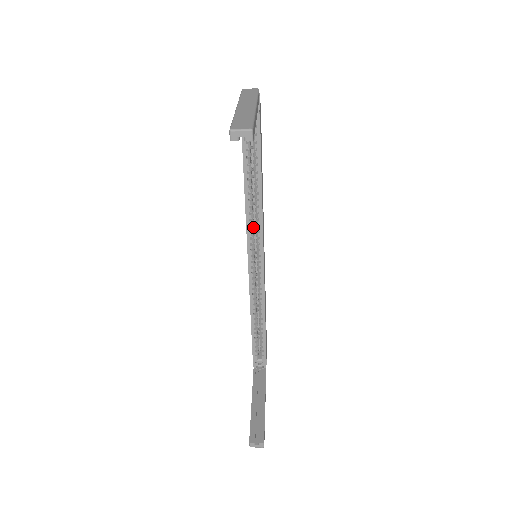
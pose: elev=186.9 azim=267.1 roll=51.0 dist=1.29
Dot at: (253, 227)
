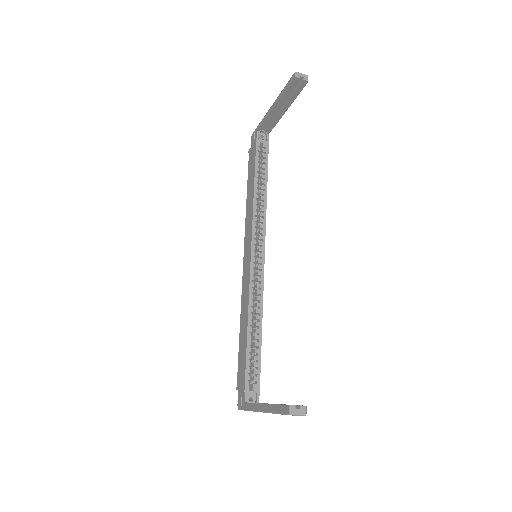
Dot at: occluded
